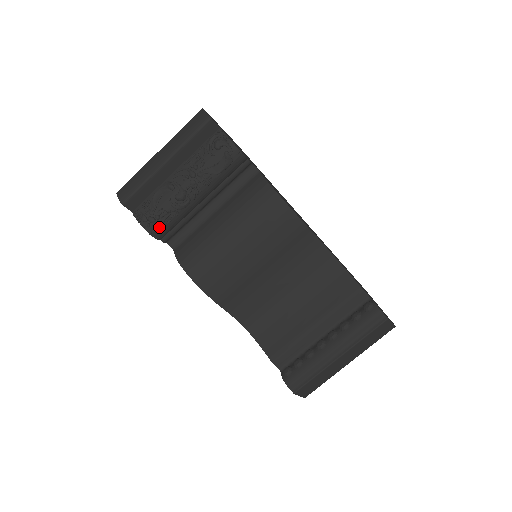
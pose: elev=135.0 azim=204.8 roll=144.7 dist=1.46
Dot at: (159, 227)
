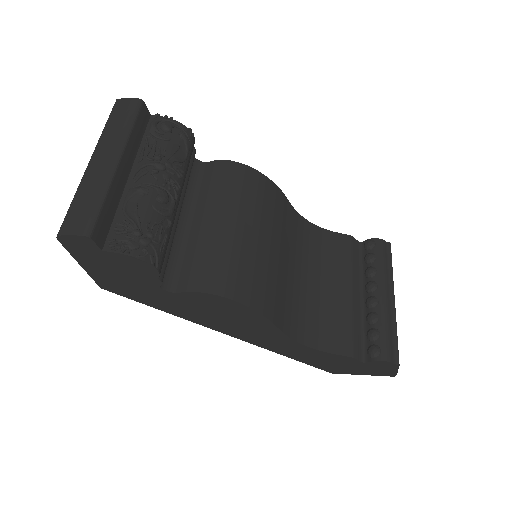
Dot at: (157, 250)
